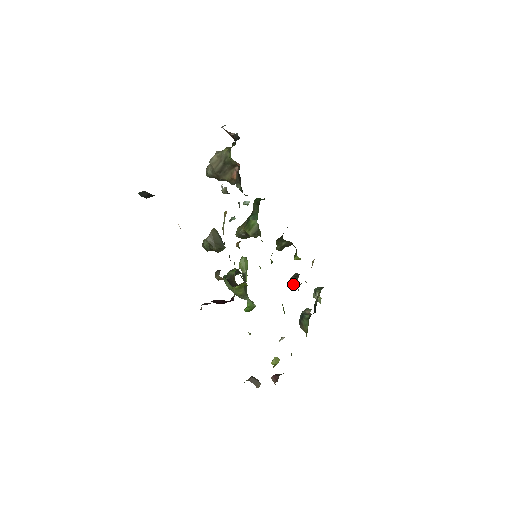
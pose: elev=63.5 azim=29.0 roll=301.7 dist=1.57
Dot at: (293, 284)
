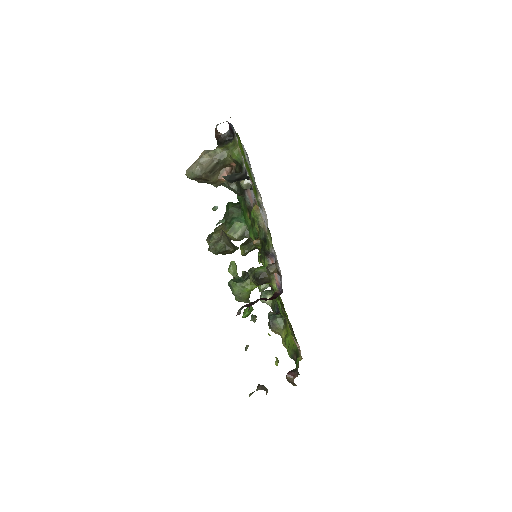
Dot at: (266, 286)
